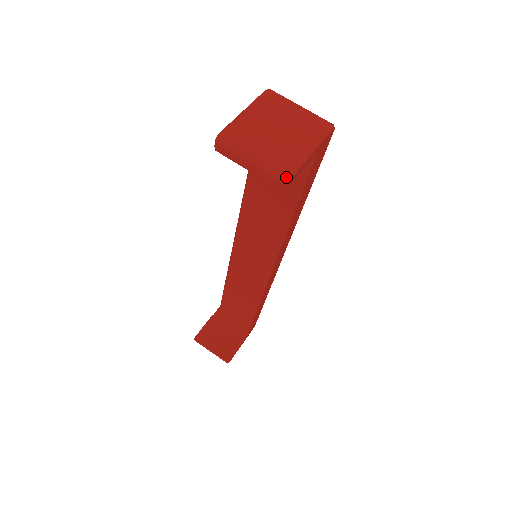
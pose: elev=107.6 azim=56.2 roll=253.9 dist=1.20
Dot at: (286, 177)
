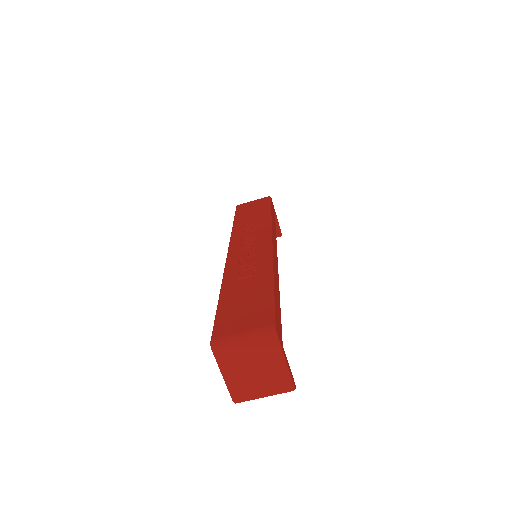
Dot at: occluded
